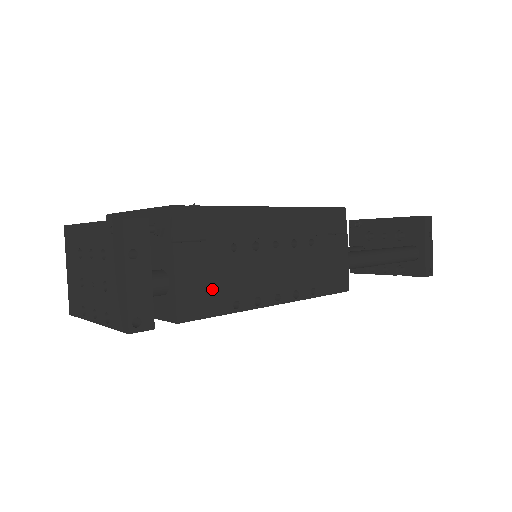
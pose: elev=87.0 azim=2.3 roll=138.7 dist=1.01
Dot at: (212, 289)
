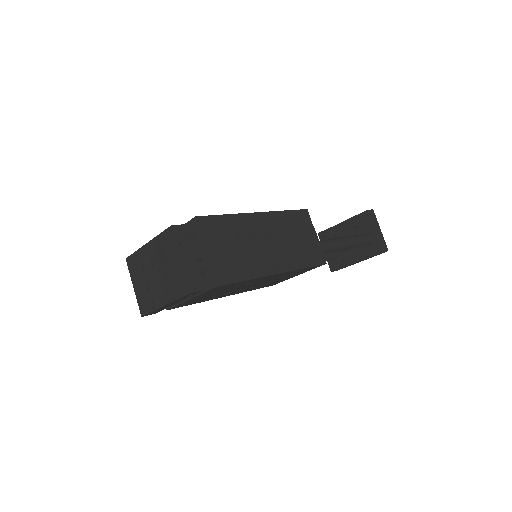
Dot at: (233, 265)
